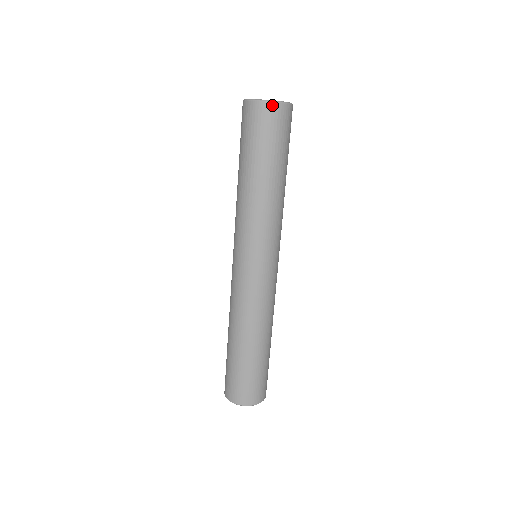
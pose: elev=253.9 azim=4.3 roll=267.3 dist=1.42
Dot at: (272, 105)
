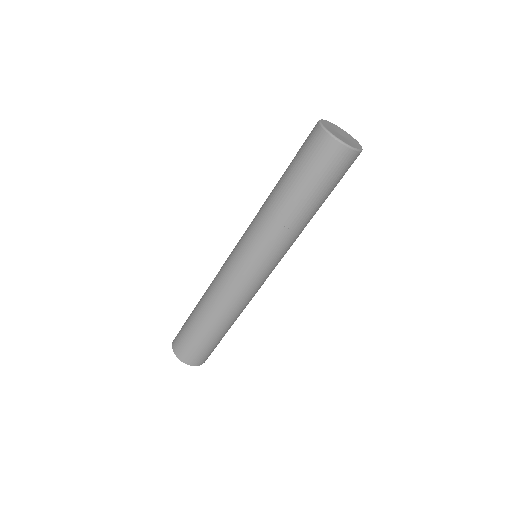
Dot at: (326, 135)
